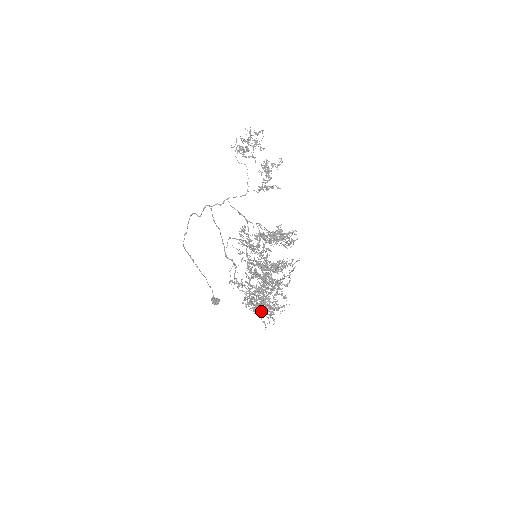
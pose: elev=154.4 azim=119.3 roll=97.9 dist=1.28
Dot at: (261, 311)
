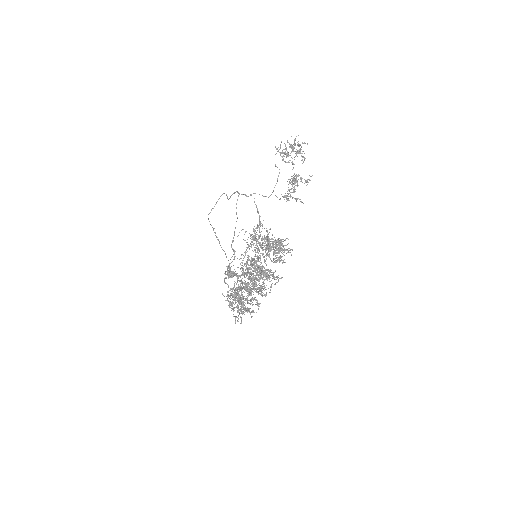
Dot at: occluded
